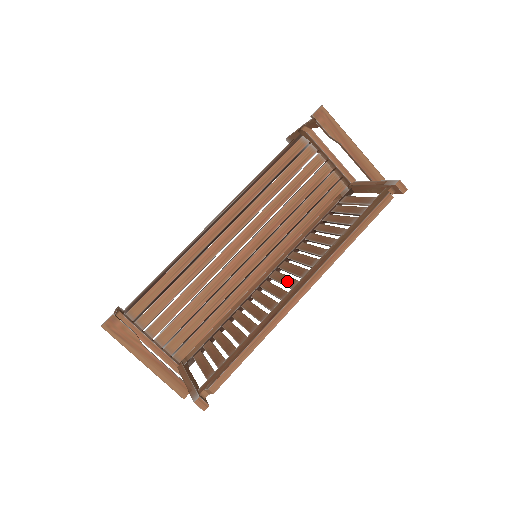
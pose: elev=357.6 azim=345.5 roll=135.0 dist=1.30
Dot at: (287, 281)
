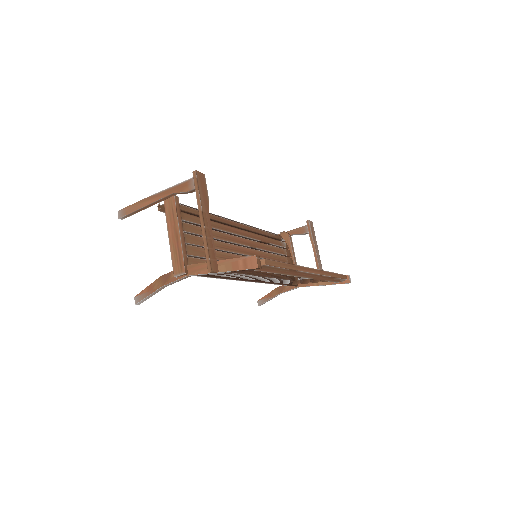
Dot at: occluded
